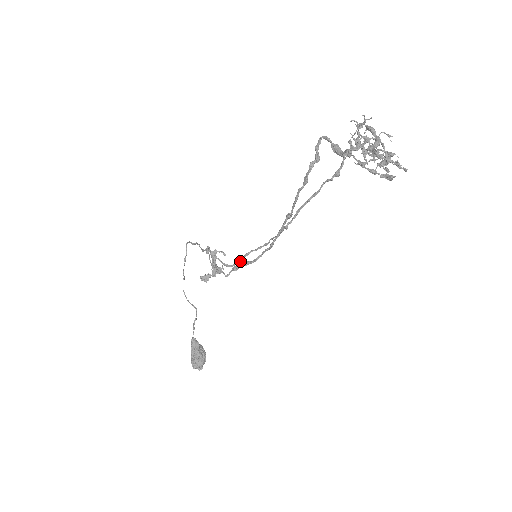
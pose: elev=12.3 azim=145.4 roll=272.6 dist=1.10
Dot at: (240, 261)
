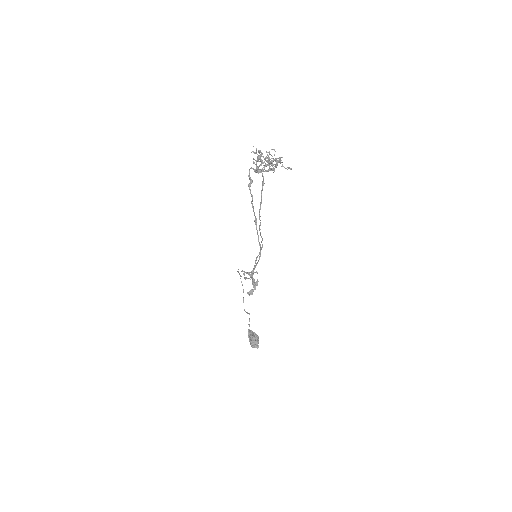
Dot at: (254, 266)
